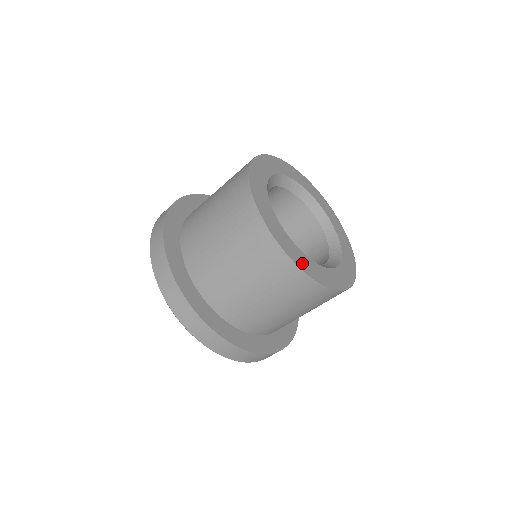
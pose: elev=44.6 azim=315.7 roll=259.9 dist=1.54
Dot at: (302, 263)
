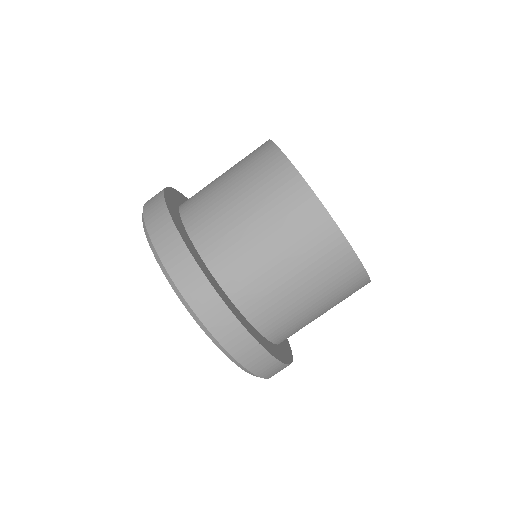
Dot at: occluded
